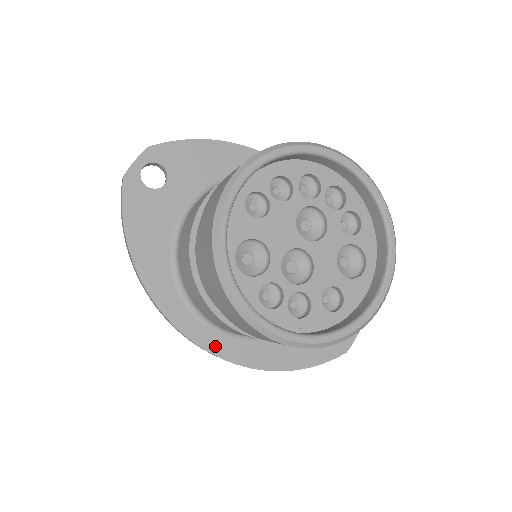
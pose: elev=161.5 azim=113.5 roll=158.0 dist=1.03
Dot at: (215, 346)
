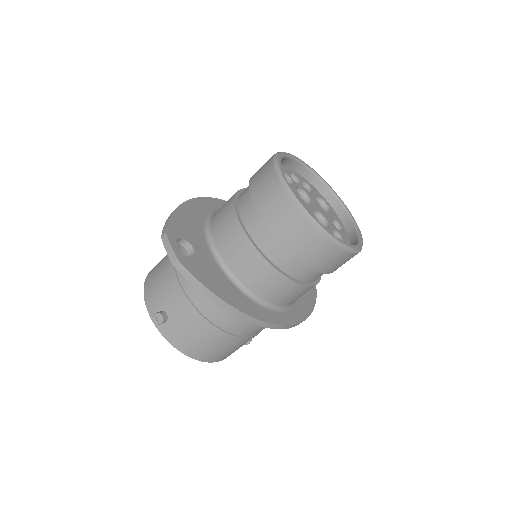
Dot at: (293, 319)
